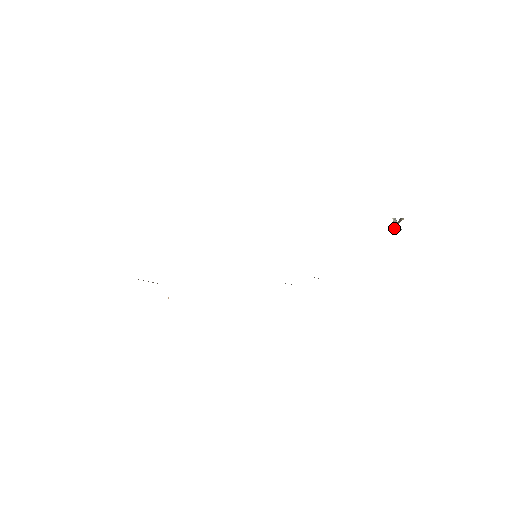
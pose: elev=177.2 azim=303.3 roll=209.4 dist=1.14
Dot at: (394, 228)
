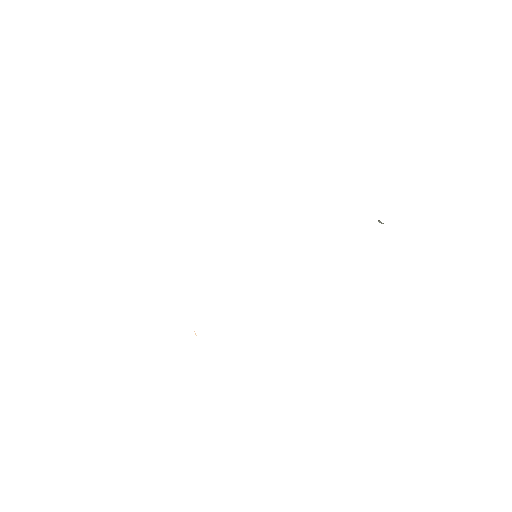
Dot at: (379, 221)
